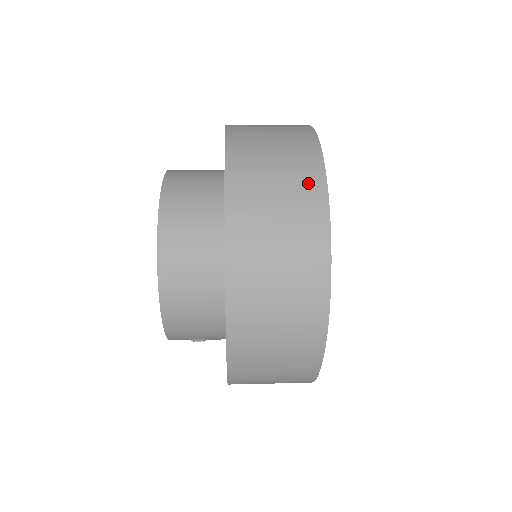
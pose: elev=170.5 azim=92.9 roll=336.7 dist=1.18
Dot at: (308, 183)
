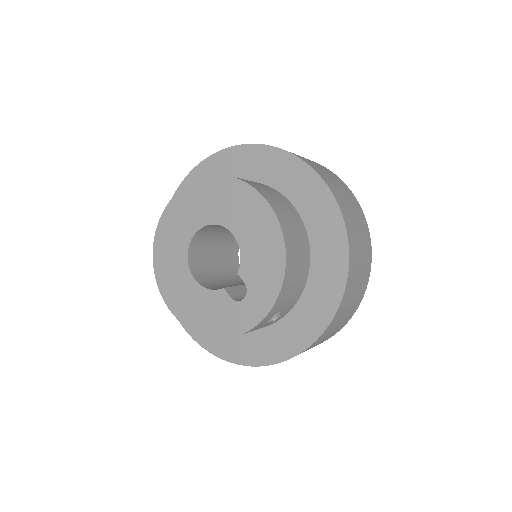
Dot at: (325, 168)
